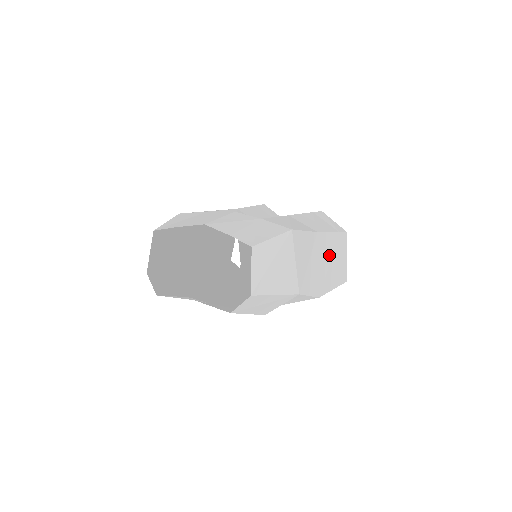
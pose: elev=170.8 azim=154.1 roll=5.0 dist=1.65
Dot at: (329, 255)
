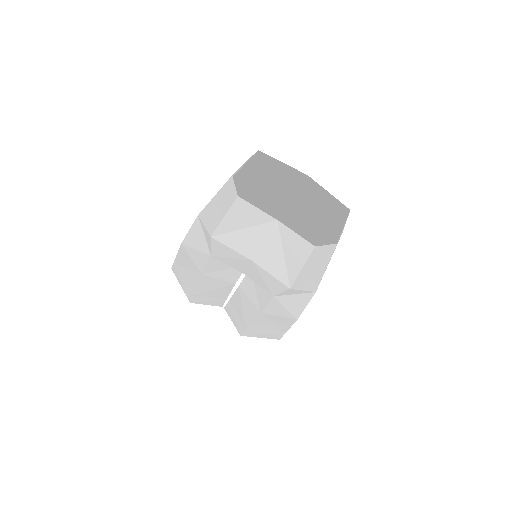
Dot at: occluded
